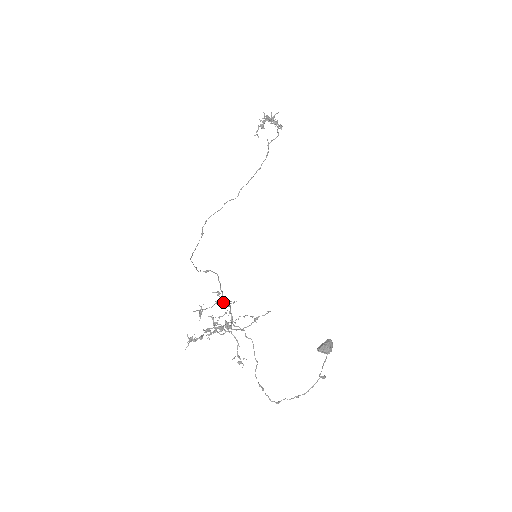
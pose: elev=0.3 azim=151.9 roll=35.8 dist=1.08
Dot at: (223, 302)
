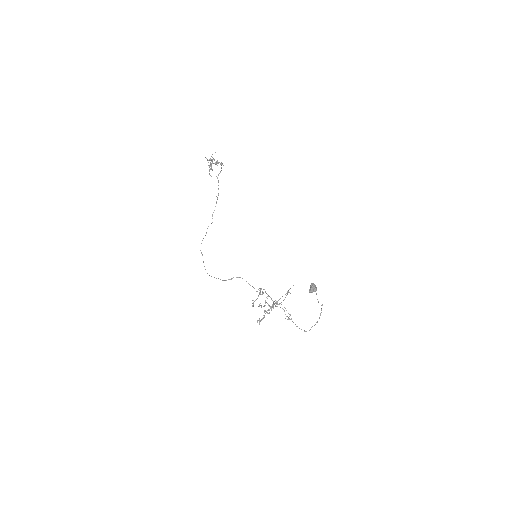
Dot at: occluded
